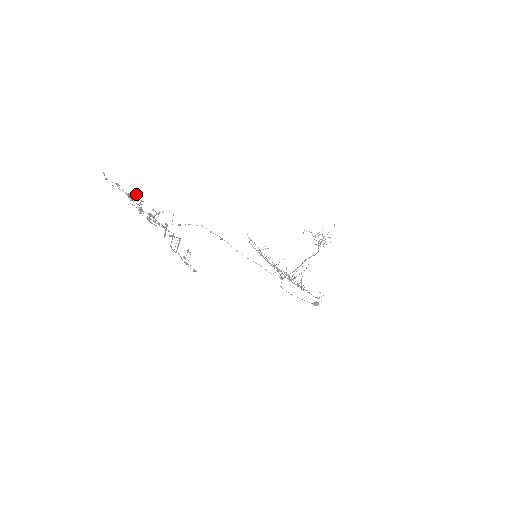
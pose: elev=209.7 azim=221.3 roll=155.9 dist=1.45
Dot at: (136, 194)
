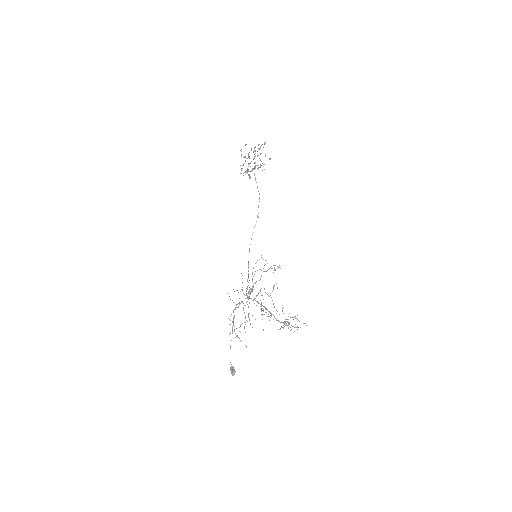
Dot at: occluded
